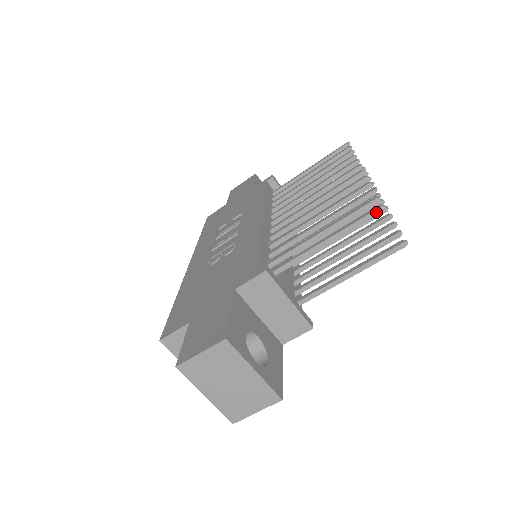
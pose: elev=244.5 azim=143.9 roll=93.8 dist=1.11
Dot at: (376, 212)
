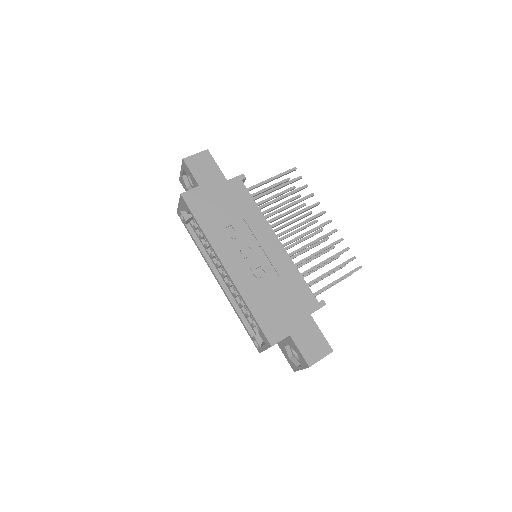
Dot at: occluded
